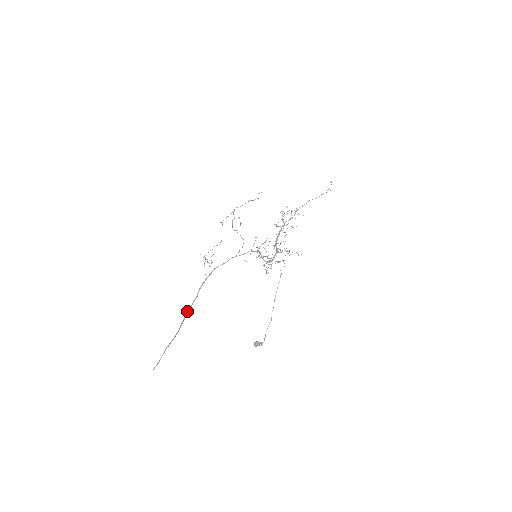
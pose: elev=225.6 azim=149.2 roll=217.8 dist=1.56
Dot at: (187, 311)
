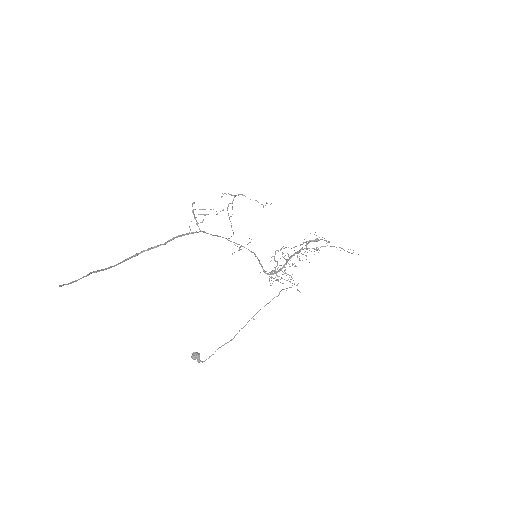
Dot at: (143, 250)
